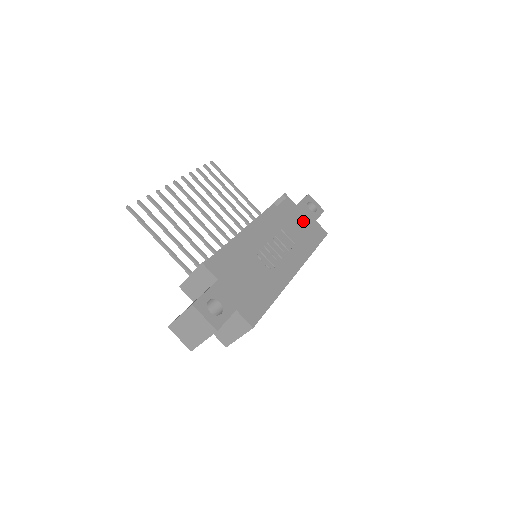
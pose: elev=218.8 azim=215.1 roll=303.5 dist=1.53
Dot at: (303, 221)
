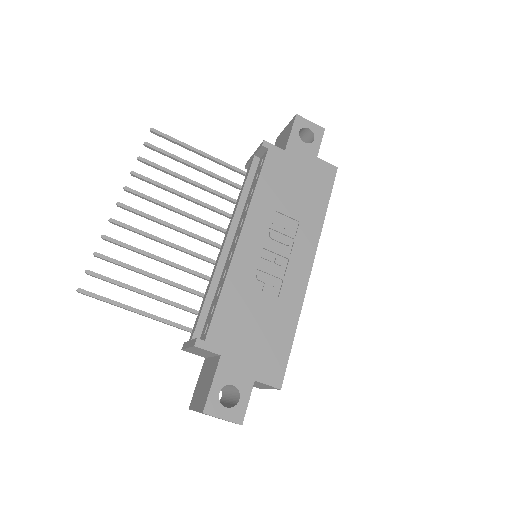
Dot at: (300, 172)
